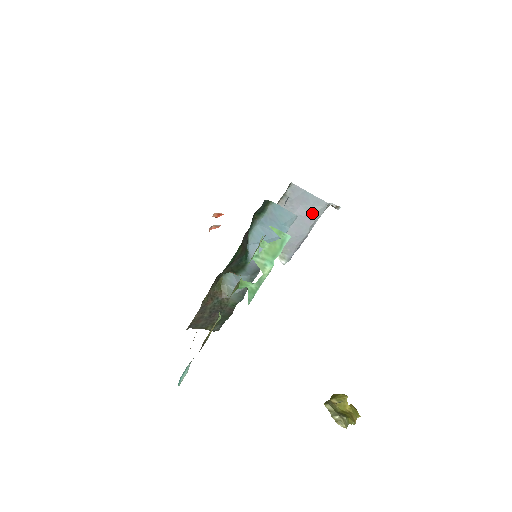
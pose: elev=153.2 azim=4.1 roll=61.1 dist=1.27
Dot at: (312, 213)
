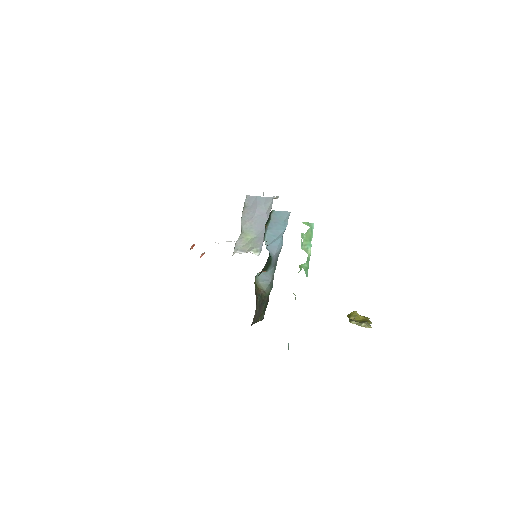
Dot at: (266, 209)
